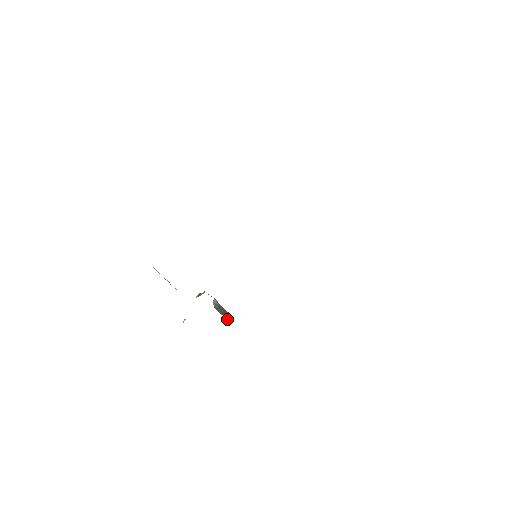
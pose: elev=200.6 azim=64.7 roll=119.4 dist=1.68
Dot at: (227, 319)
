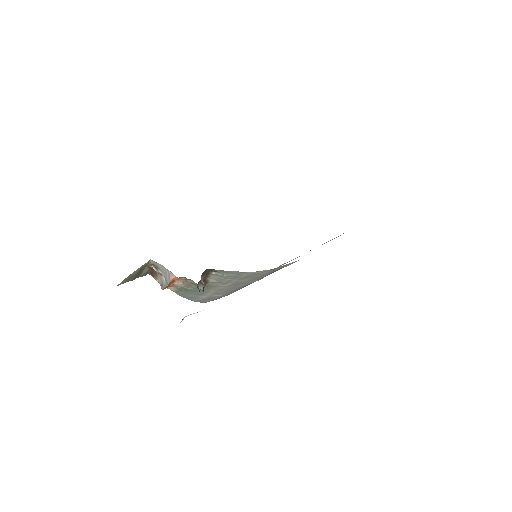
Dot at: occluded
